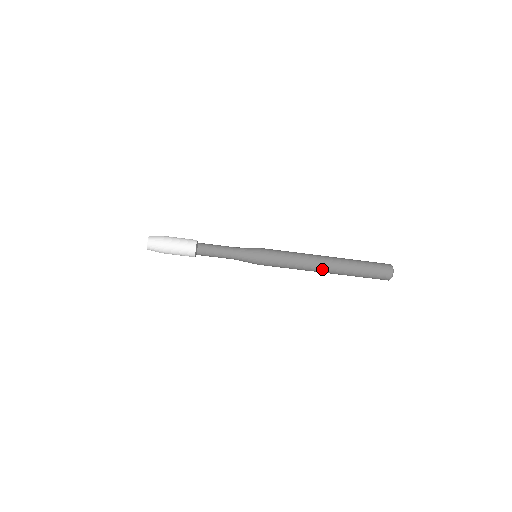
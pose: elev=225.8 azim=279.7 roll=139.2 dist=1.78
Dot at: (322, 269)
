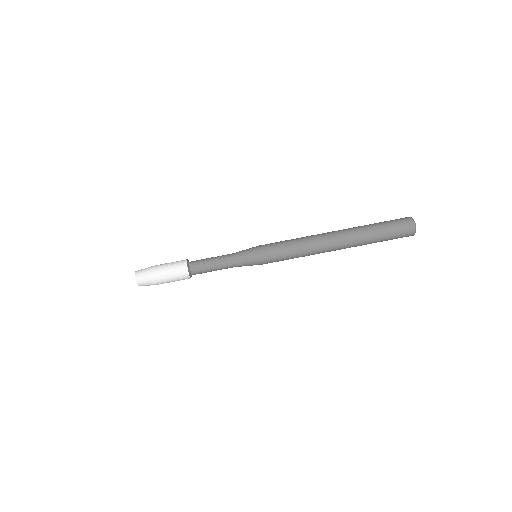
Dot at: (331, 236)
